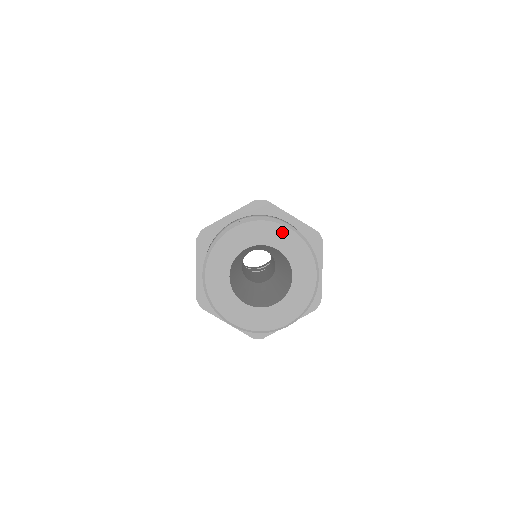
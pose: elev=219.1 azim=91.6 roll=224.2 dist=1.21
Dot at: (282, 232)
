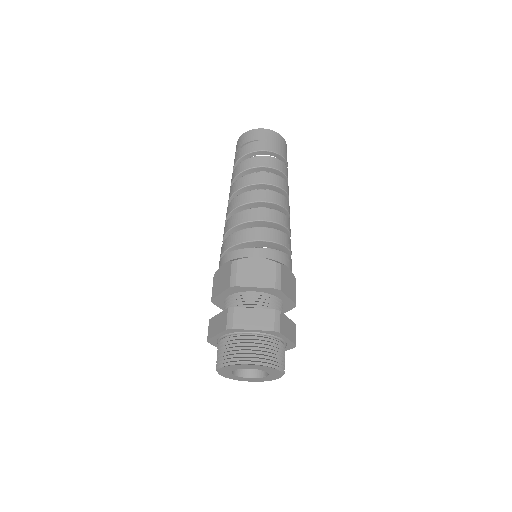
Dot at: (275, 370)
